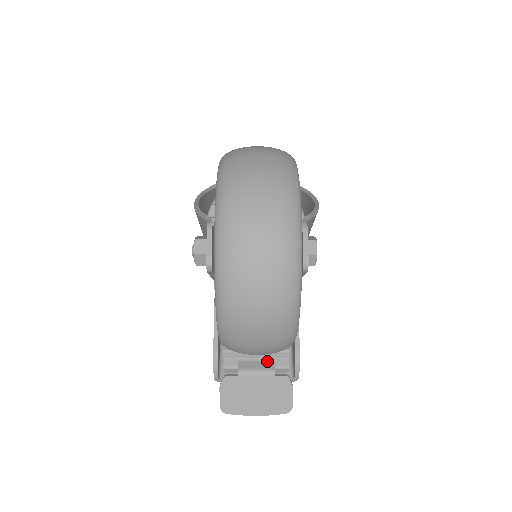
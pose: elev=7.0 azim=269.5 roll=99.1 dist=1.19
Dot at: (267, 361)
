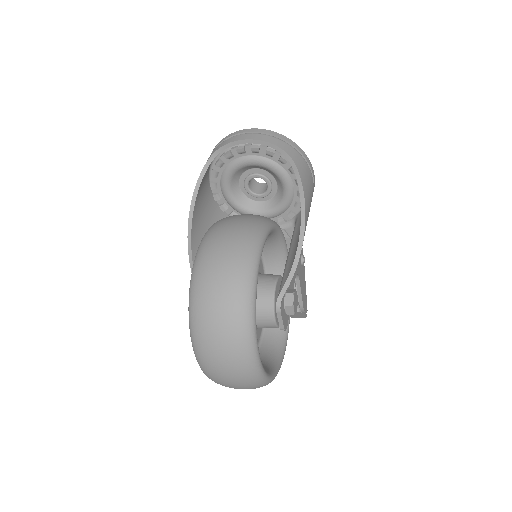
Dot at: occluded
